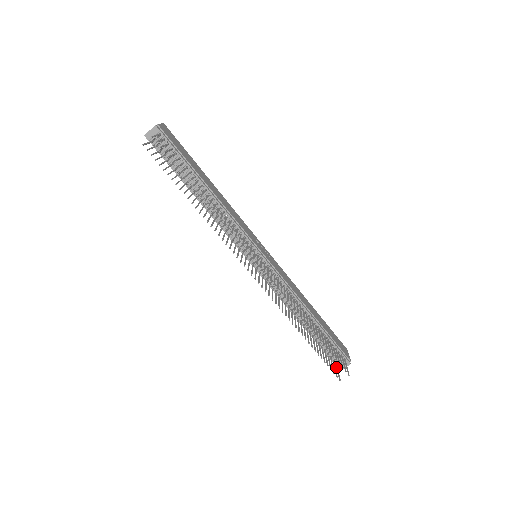
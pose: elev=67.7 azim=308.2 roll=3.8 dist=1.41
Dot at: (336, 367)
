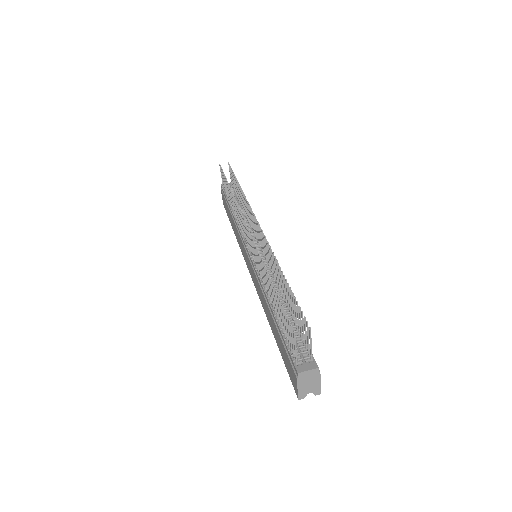
Dot at: (295, 356)
